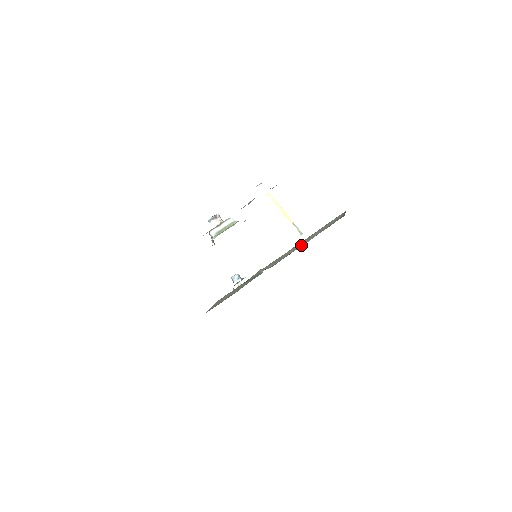
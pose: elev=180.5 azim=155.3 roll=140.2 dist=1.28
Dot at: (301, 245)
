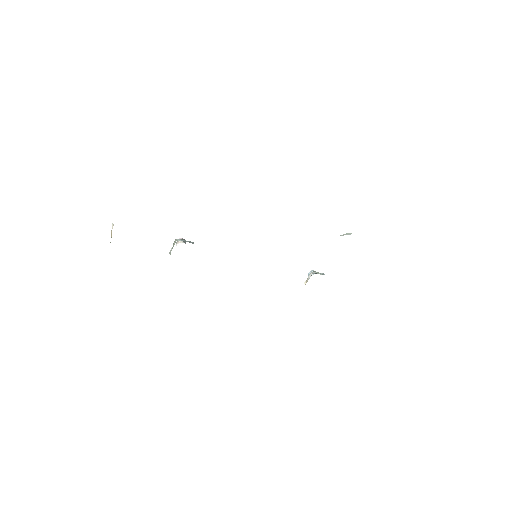
Dot at: occluded
